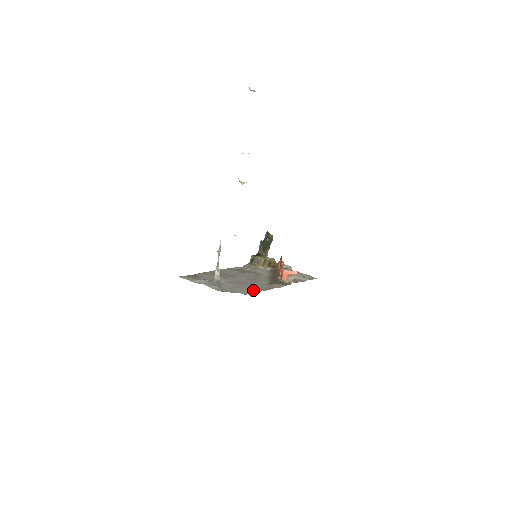
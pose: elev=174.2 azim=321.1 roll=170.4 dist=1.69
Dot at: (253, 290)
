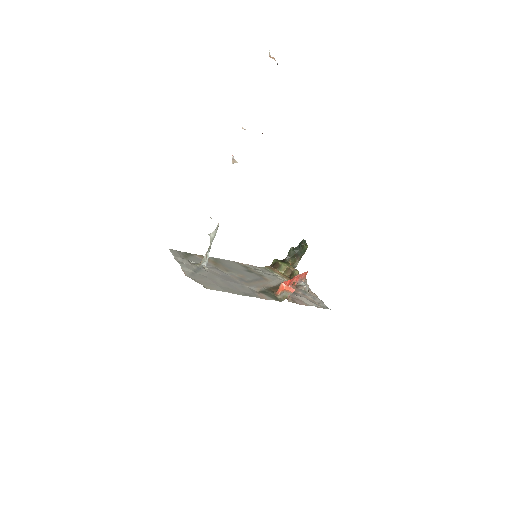
Dot at: (224, 288)
